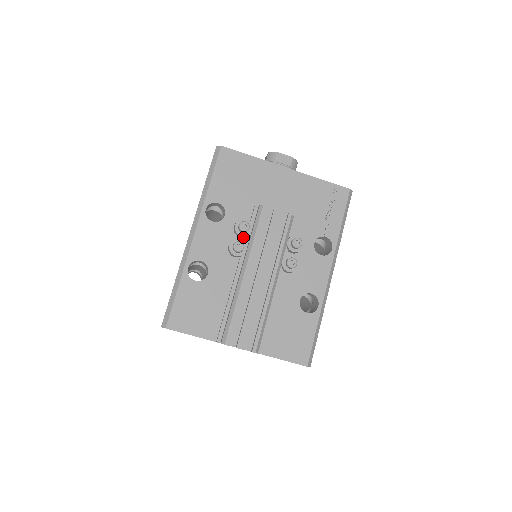
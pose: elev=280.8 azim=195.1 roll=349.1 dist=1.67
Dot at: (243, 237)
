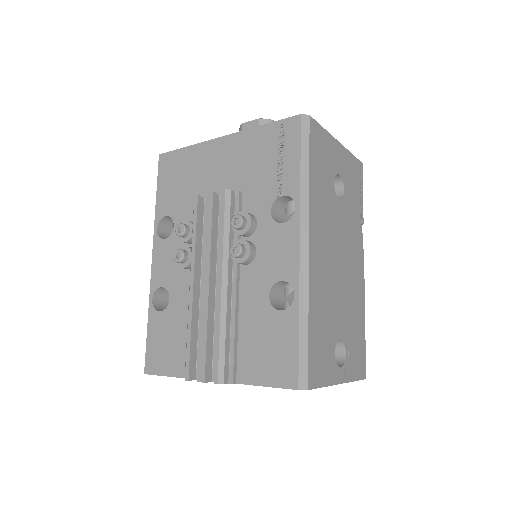
Dot at: occluded
